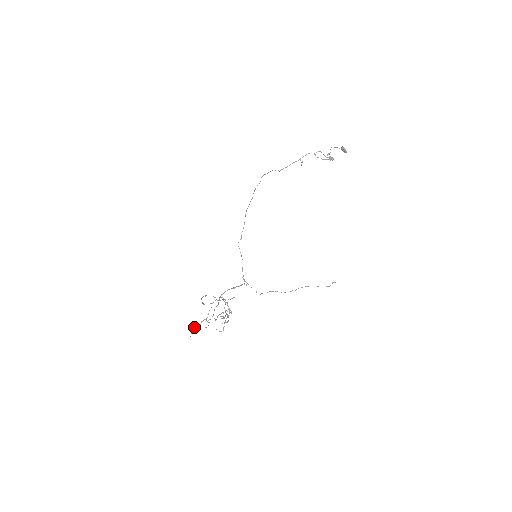
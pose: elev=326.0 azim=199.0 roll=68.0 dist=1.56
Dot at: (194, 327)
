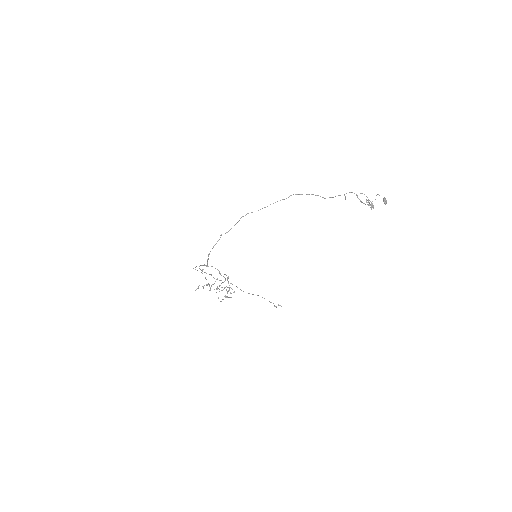
Dot at: (199, 285)
